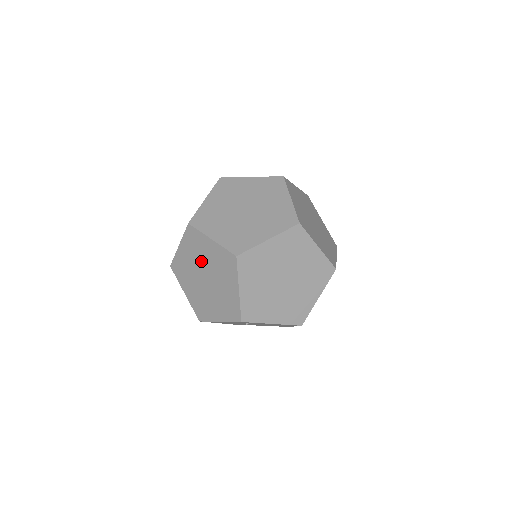
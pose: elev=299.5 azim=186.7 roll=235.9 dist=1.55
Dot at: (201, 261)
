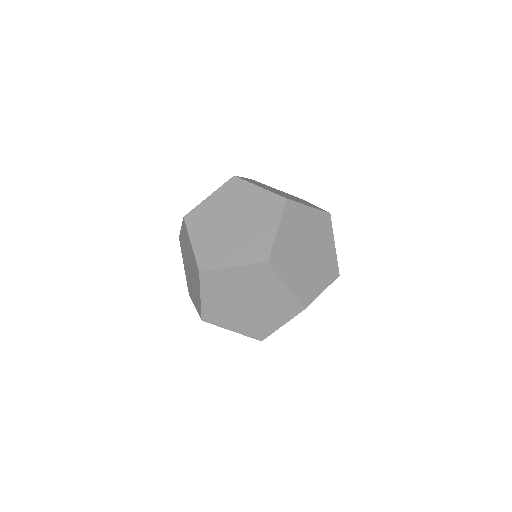
Dot at: (233, 292)
